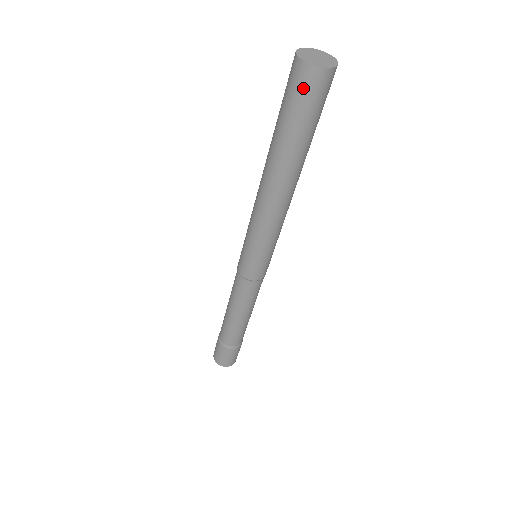
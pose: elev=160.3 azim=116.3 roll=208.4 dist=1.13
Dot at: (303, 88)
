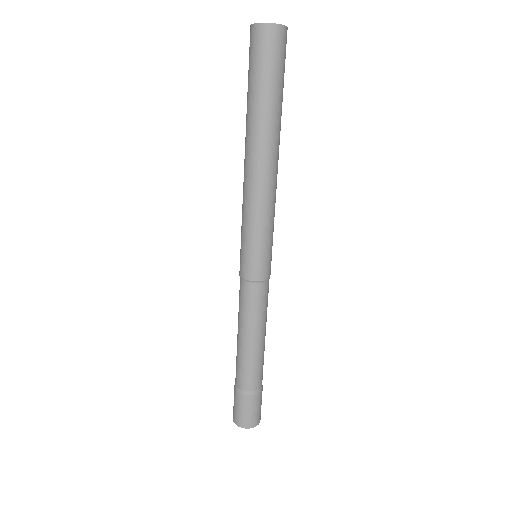
Dot at: (268, 47)
